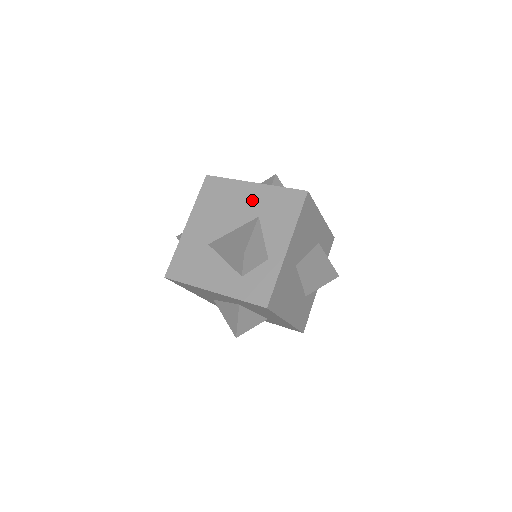
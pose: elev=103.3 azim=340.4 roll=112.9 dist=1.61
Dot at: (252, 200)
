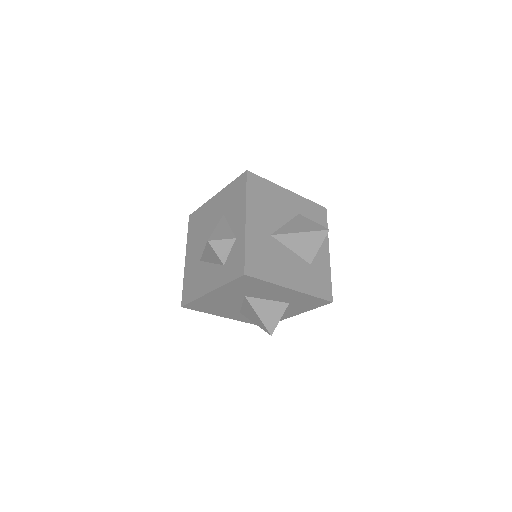
Dot at: (217, 207)
